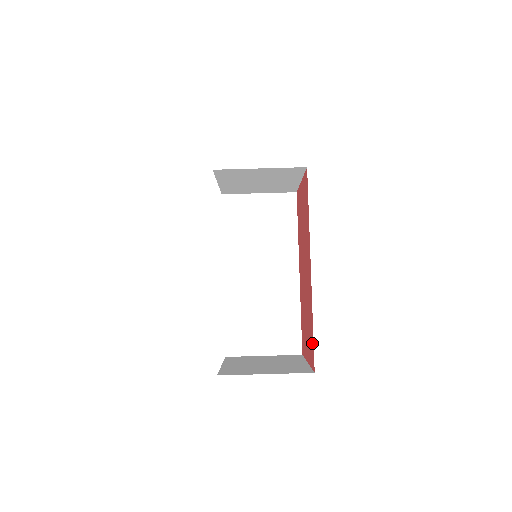
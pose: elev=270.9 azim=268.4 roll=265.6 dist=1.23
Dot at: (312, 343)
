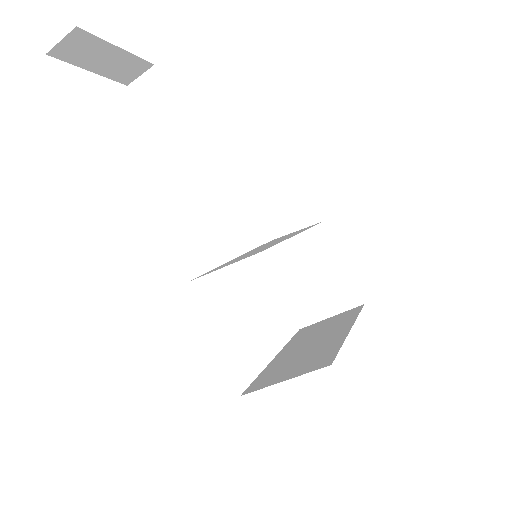
Dot at: occluded
